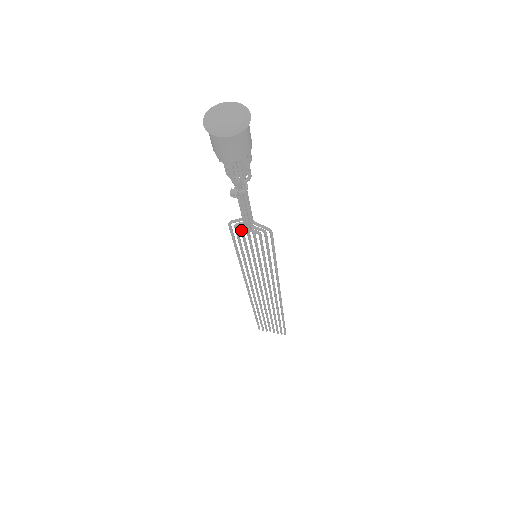
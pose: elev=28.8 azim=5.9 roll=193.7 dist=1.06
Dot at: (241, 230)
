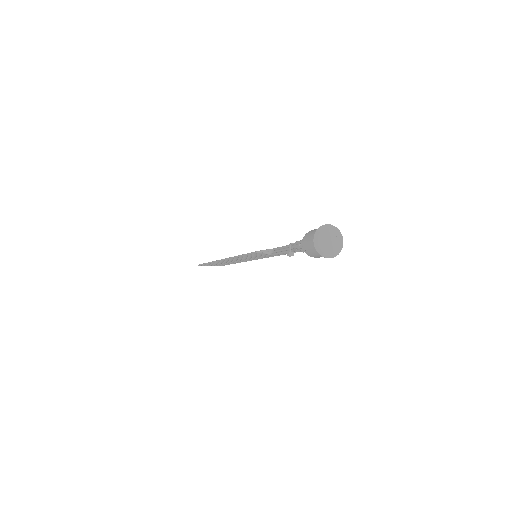
Dot at: occluded
